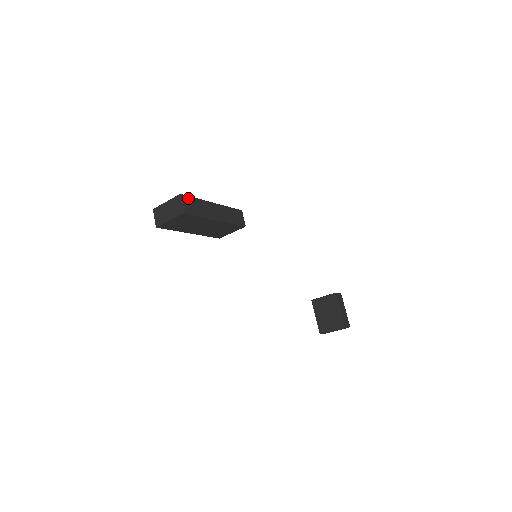
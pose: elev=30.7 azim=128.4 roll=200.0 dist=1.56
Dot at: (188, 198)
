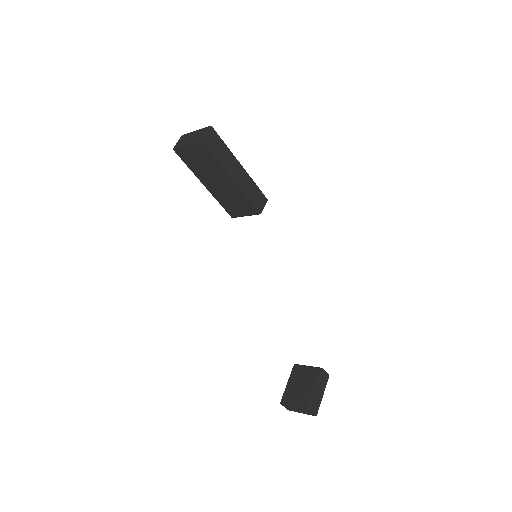
Dot at: (217, 136)
